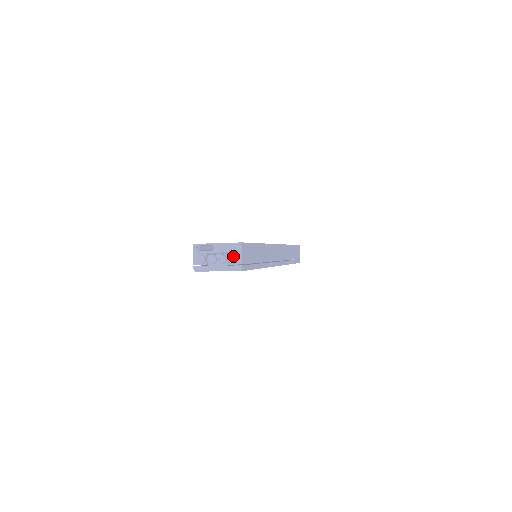
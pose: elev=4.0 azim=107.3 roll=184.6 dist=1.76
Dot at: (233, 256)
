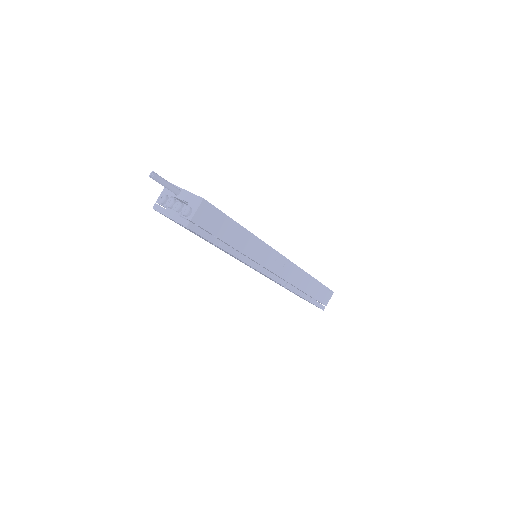
Dot at: (187, 207)
